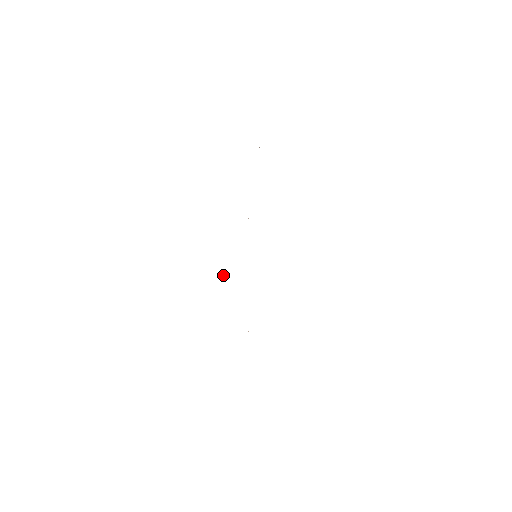
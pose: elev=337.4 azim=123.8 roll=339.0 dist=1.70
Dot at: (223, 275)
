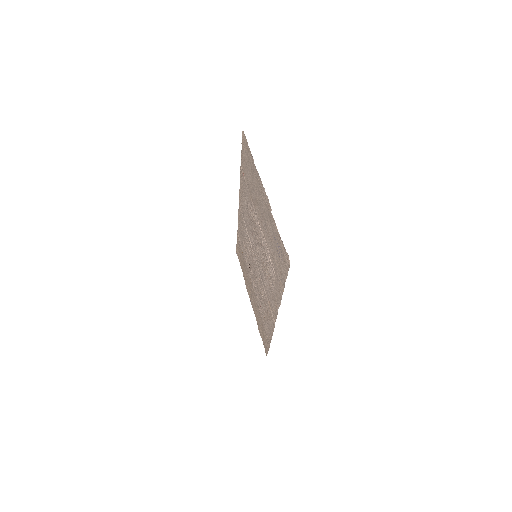
Dot at: (267, 307)
